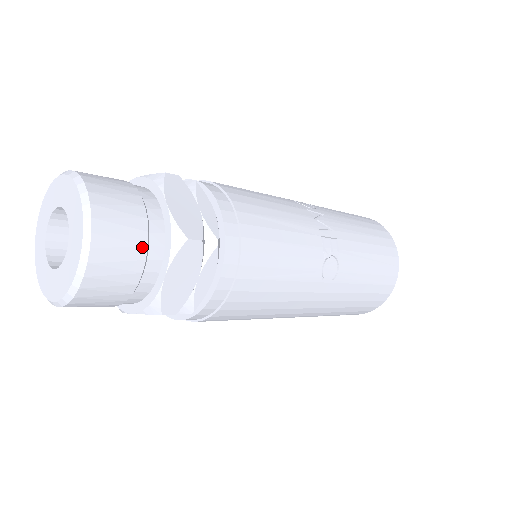
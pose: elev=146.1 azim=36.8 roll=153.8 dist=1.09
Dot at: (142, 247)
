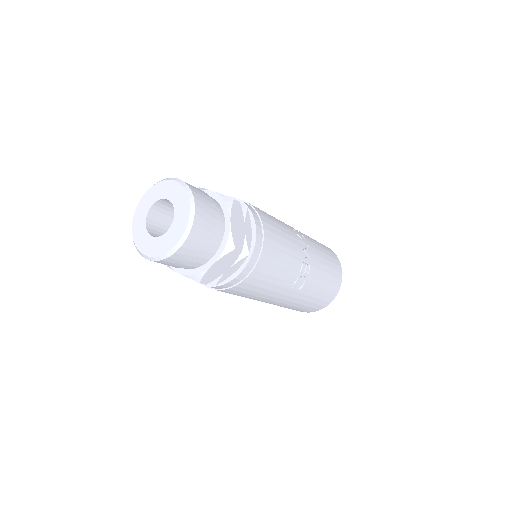
Dot at: (209, 245)
